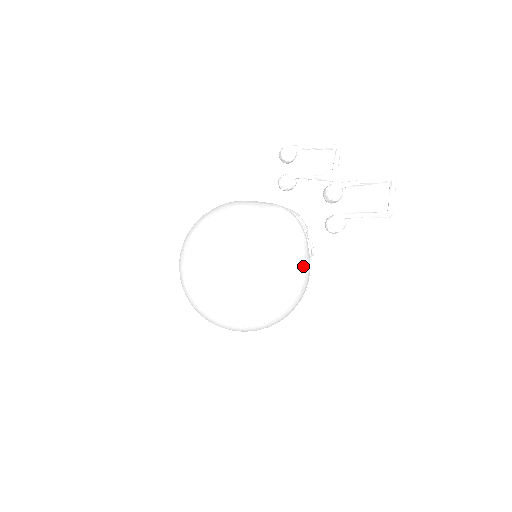
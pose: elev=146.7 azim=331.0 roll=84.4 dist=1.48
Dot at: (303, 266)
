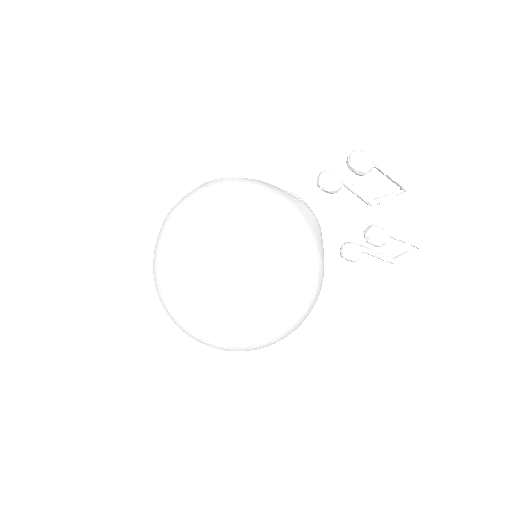
Dot at: occluded
